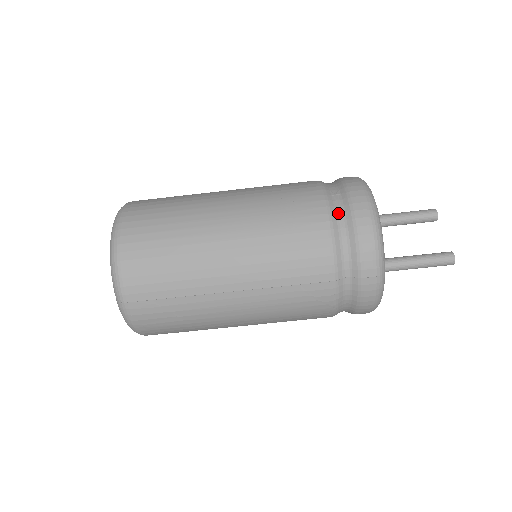
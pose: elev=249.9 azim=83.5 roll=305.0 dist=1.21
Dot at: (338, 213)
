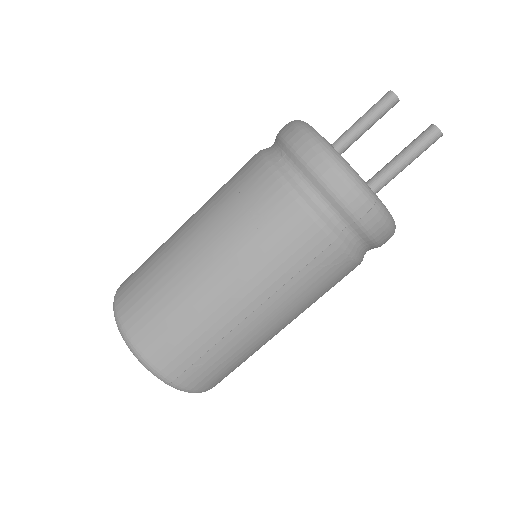
Dot at: (294, 176)
